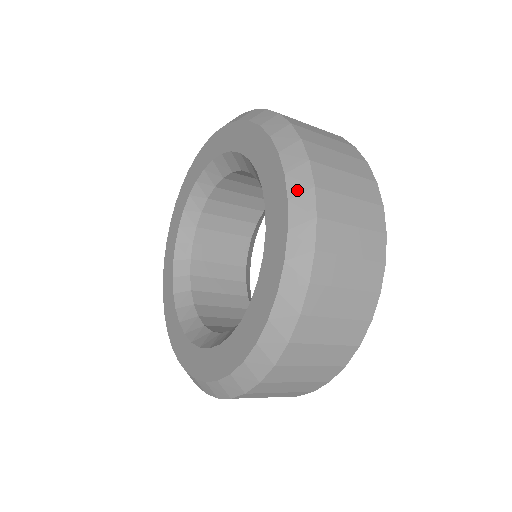
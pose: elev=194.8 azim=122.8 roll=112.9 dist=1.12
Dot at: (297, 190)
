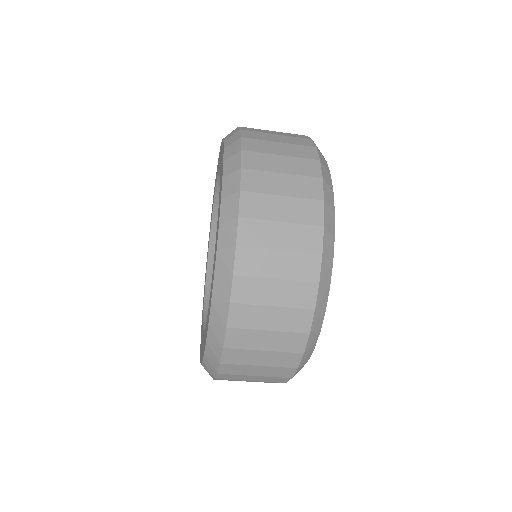
Dot at: (218, 298)
